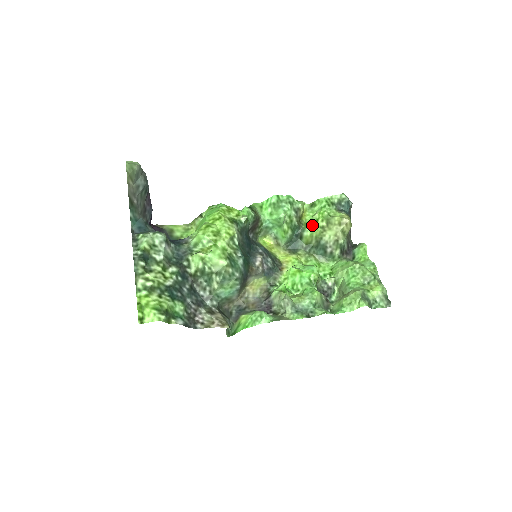
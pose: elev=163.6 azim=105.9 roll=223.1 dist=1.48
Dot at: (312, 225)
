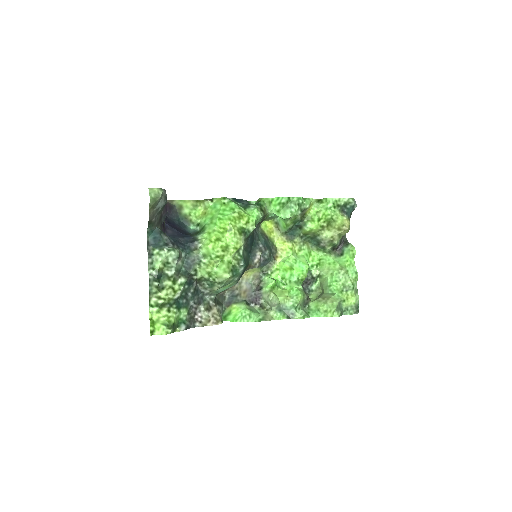
Dot at: (314, 222)
